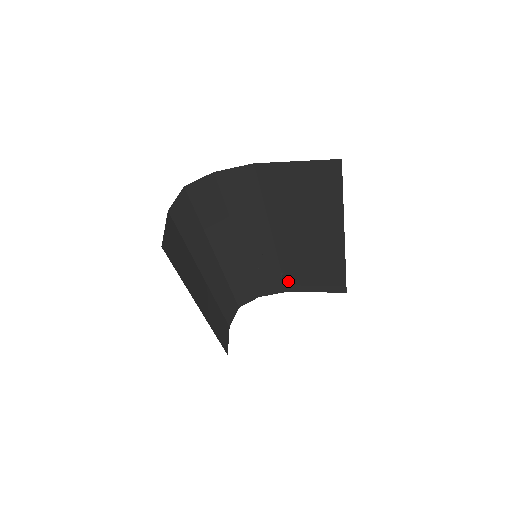
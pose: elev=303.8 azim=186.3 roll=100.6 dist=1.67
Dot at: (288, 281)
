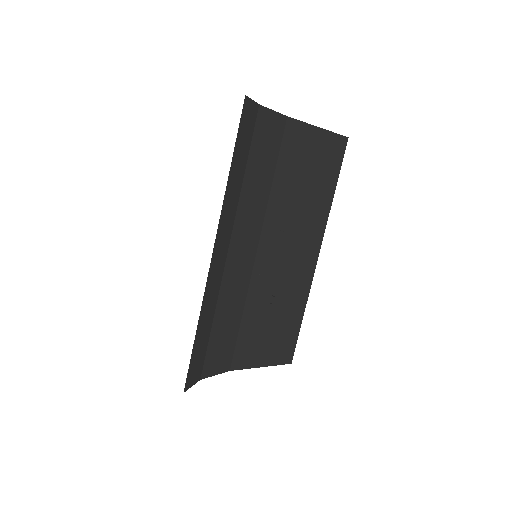
Dot at: (240, 343)
